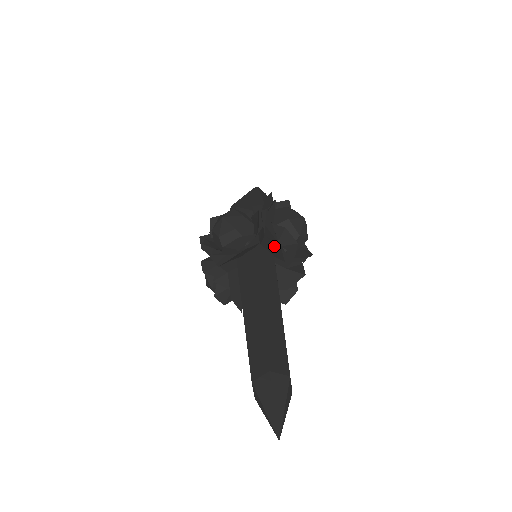
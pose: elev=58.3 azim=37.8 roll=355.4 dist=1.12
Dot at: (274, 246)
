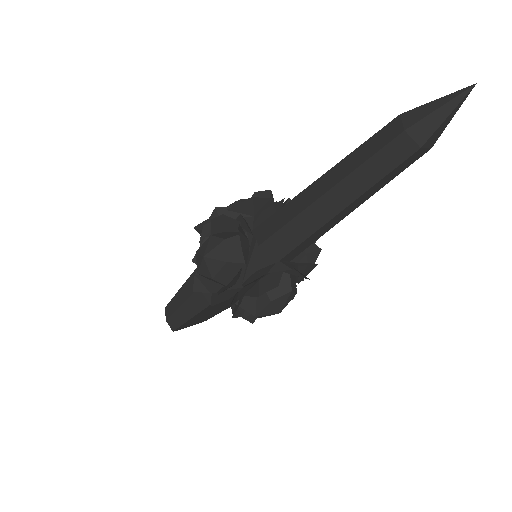
Dot at: occluded
